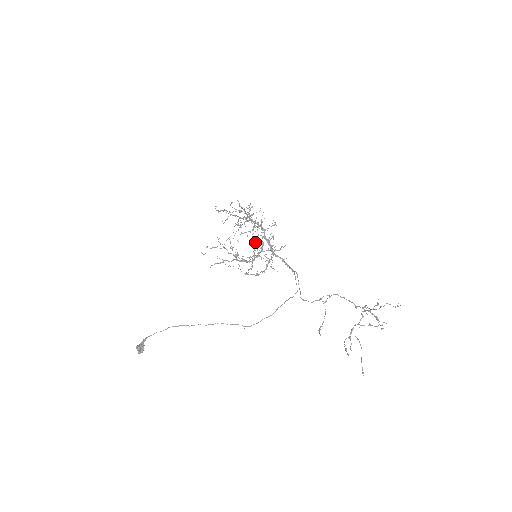
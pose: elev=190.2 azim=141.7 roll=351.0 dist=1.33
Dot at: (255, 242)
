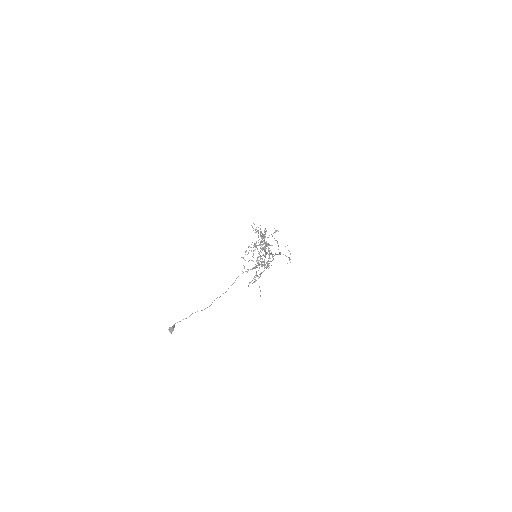
Dot at: occluded
